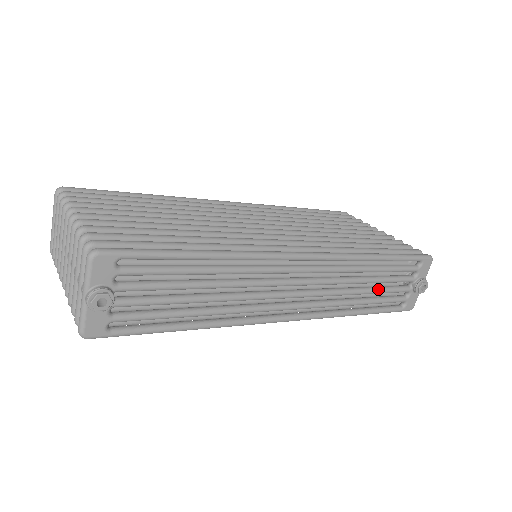
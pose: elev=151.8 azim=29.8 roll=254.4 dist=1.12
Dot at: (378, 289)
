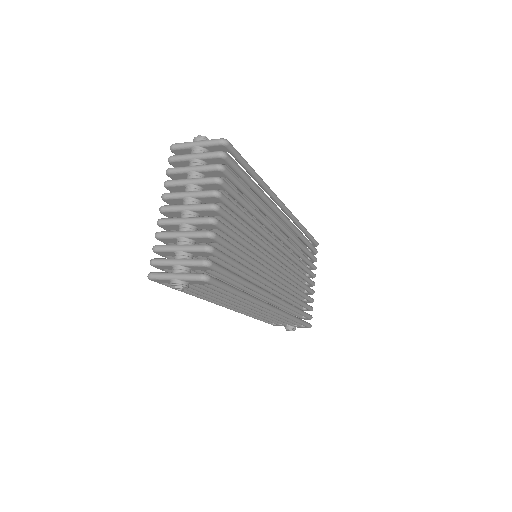
Dot at: (276, 321)
